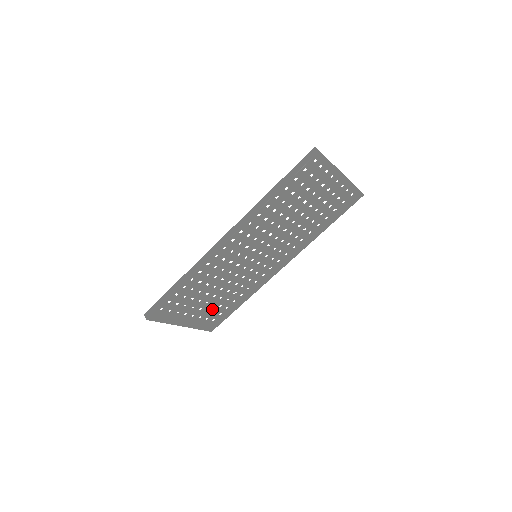
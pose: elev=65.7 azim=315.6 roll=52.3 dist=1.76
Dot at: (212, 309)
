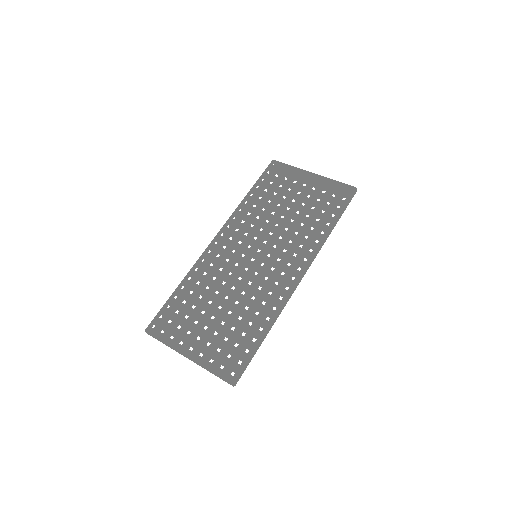
Dot at: (223, 333)
